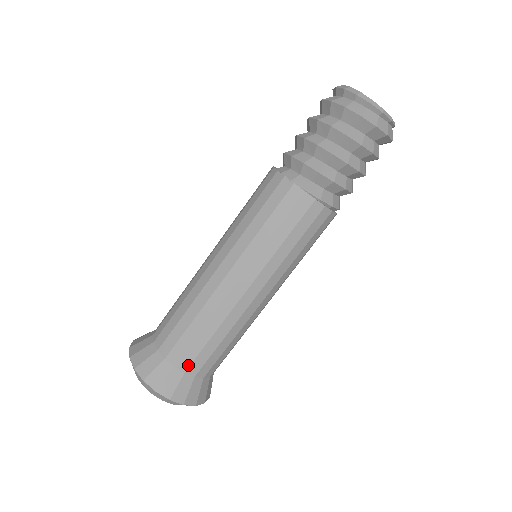
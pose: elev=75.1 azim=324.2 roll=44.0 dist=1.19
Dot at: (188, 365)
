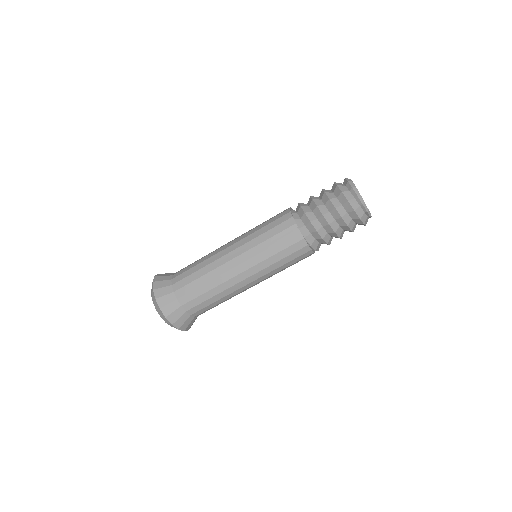
Dot at: (190, 308)
